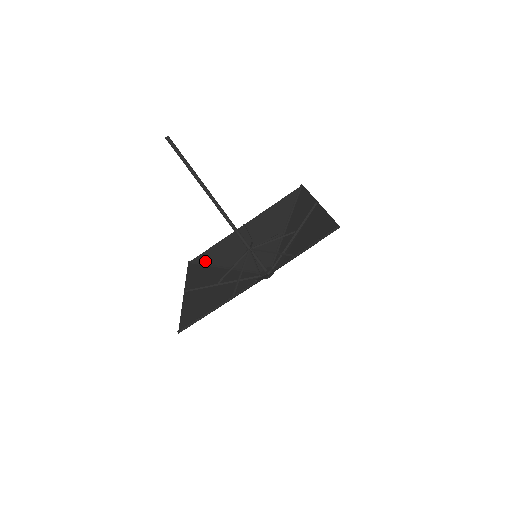
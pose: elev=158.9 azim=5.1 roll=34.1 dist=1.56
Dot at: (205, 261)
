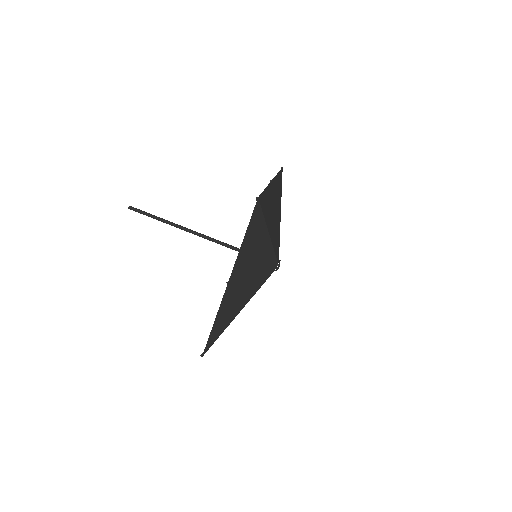
Dot at: occluded
